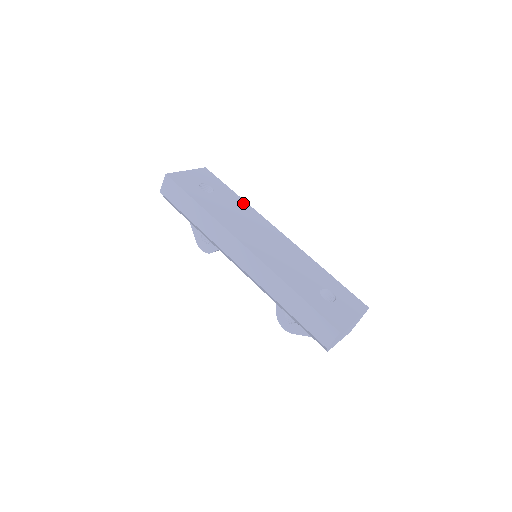
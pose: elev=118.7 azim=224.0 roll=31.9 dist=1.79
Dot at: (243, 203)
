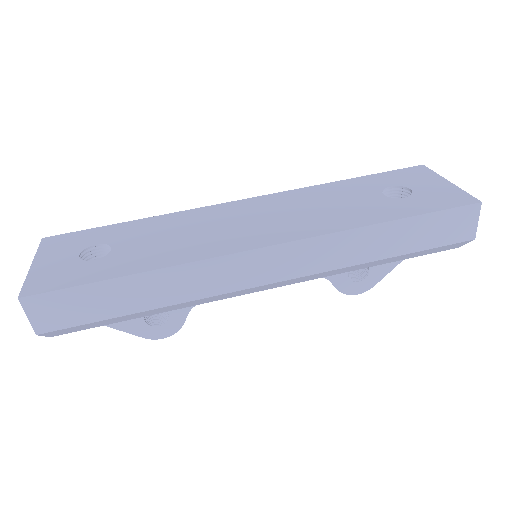
Dot at: (159, 219)
